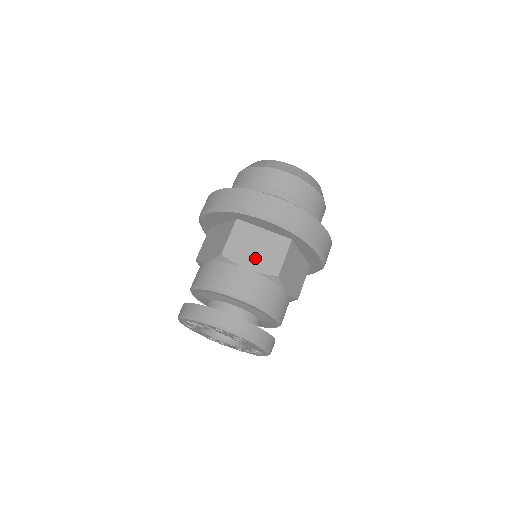
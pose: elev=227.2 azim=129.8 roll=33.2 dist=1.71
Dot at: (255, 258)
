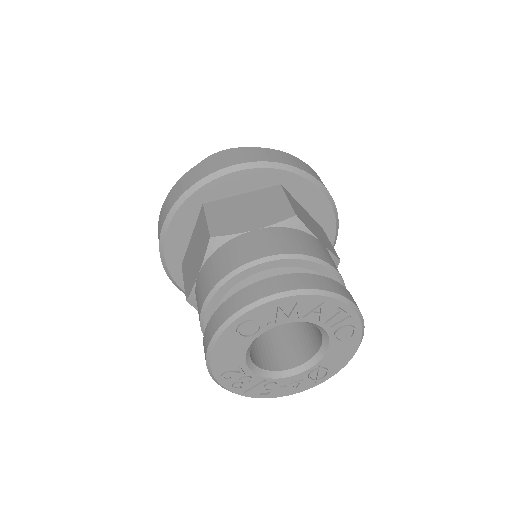
Dot at: (317, 233)
